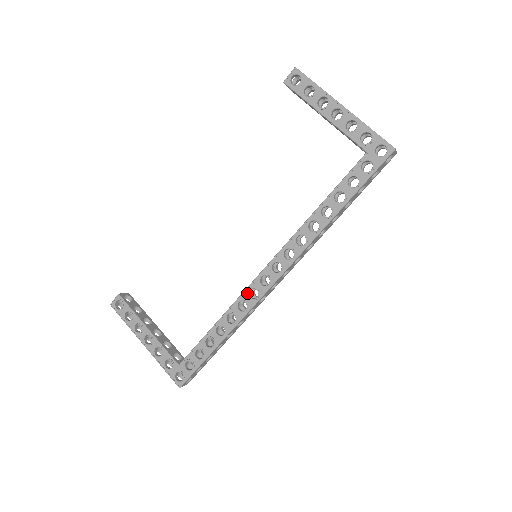
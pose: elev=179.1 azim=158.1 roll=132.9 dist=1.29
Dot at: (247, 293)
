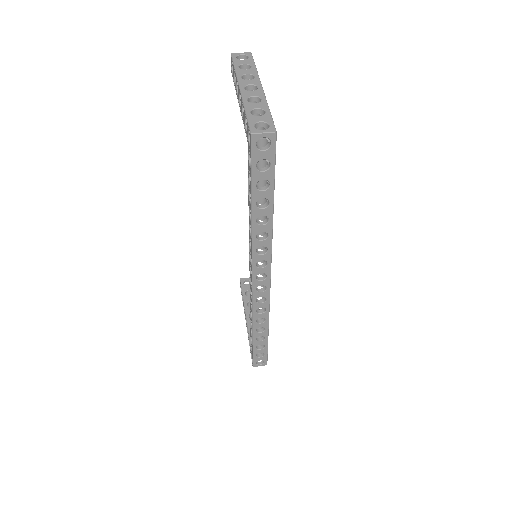
Dot at: (250, 292)
